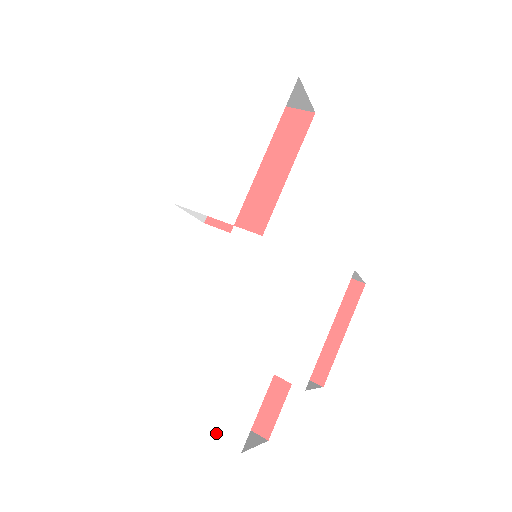
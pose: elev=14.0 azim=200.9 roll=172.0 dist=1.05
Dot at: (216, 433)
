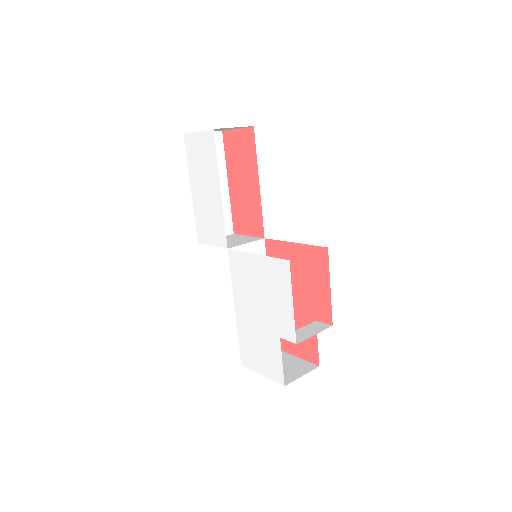
Dot at: (270, 377)
